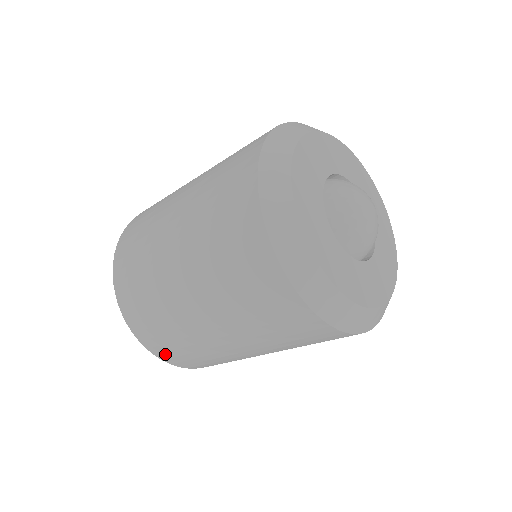
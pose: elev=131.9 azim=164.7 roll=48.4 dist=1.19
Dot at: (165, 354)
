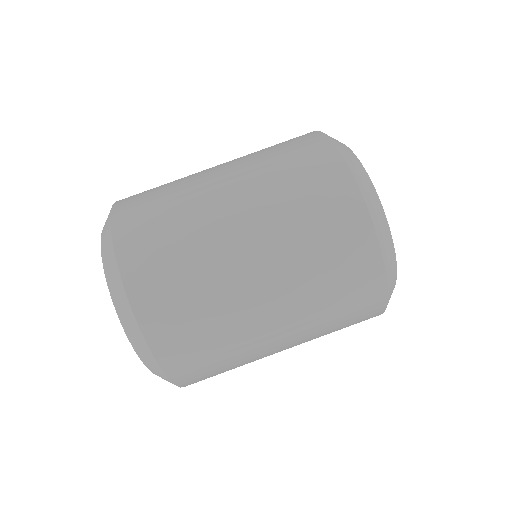
Dot at: (163, 334)
